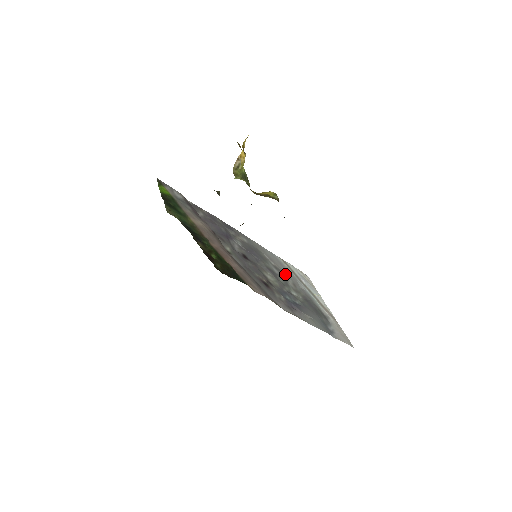
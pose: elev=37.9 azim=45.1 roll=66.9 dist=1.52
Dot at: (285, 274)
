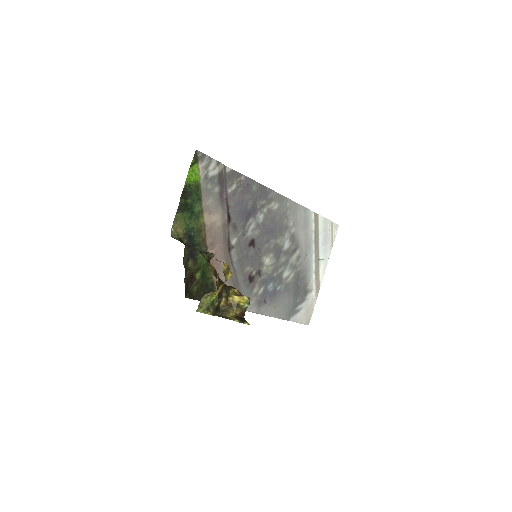
Dot at: (298, 244)
